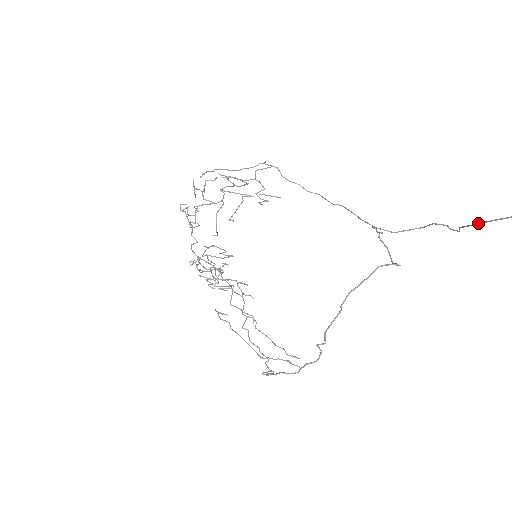
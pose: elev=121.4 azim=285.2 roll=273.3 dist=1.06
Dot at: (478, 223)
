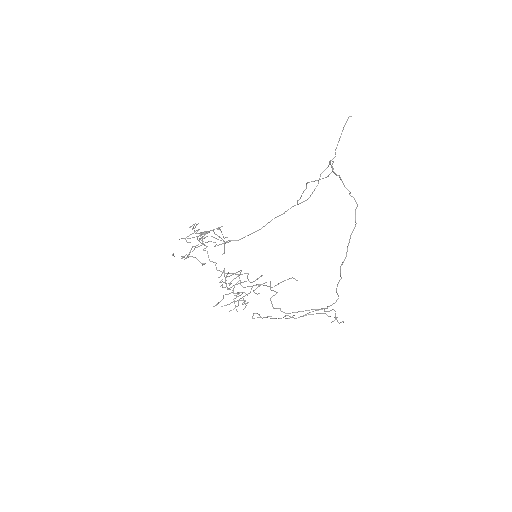
Dot at: (340, 136)
